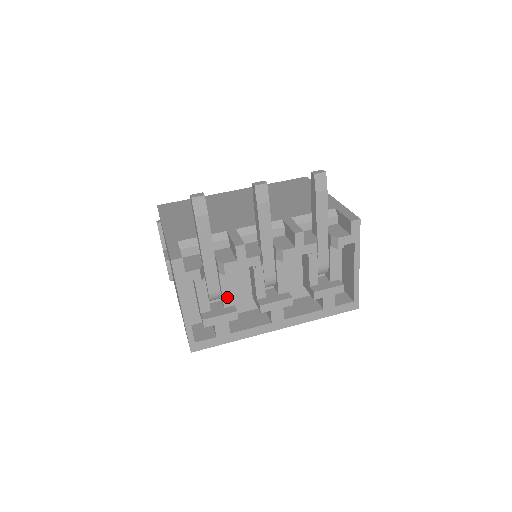
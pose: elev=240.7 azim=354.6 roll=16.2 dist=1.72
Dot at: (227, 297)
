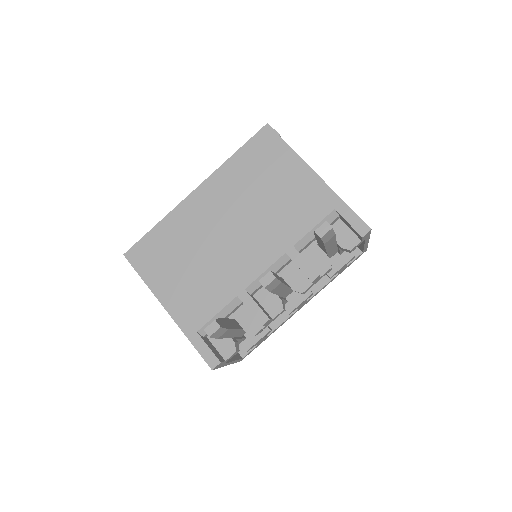
Dot at: occluded
